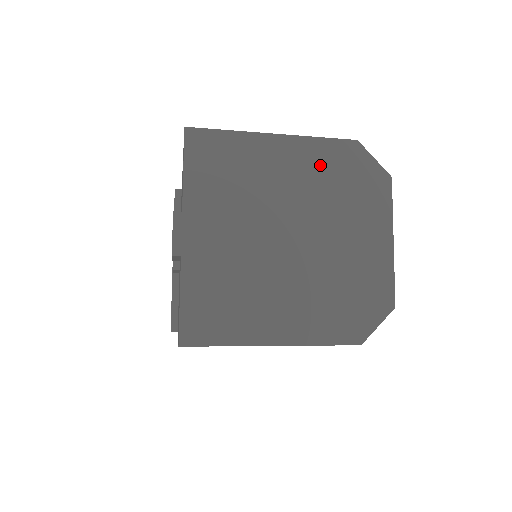
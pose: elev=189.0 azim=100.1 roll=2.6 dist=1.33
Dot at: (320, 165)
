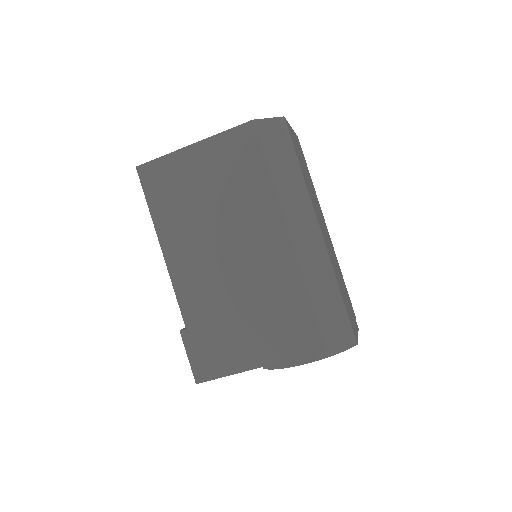
Dot at: occluded
